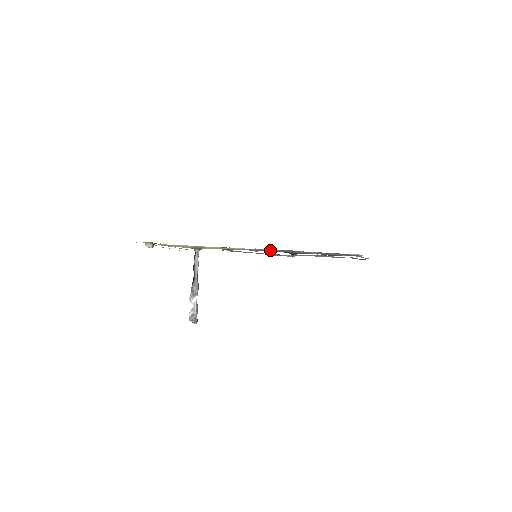
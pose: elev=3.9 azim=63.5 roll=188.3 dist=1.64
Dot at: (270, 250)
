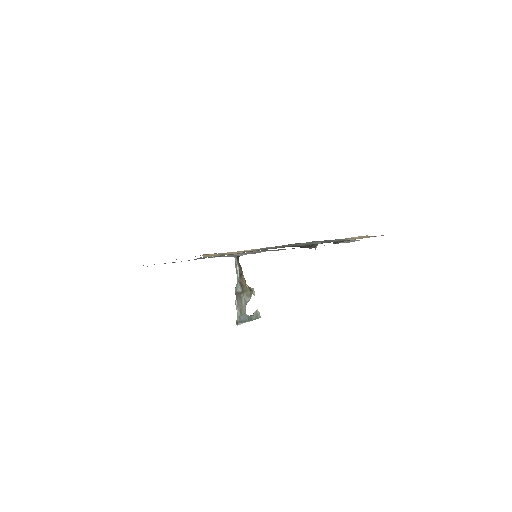
Dot at: (272, 247)
